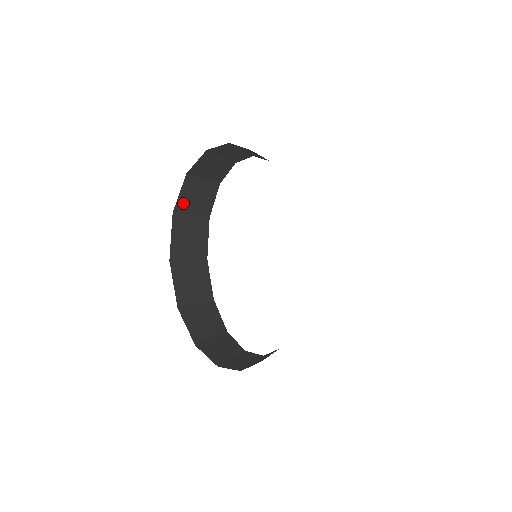
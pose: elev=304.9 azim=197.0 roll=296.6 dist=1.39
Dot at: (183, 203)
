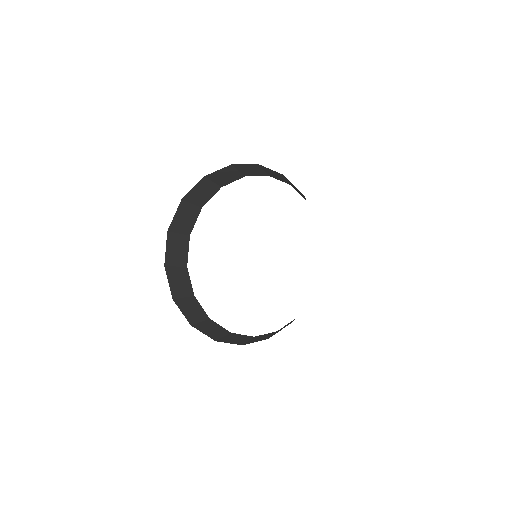
Dot at: (174, 290)
